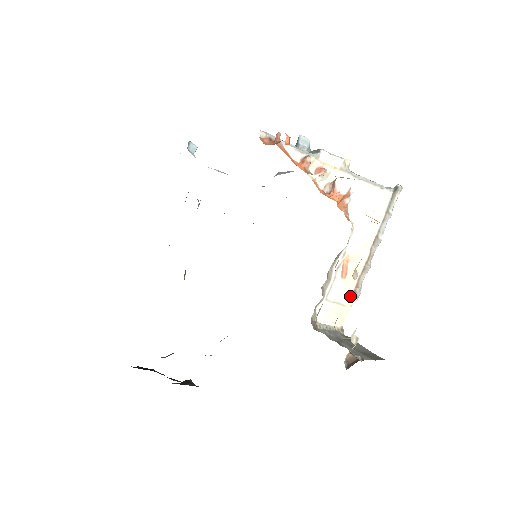
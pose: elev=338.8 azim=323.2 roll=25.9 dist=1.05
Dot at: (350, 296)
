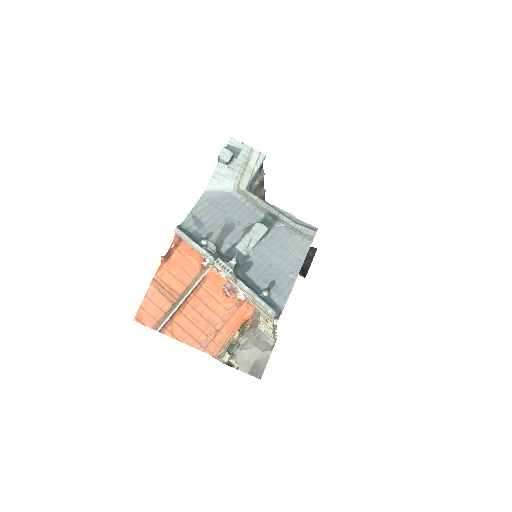
Dot at: occluded
